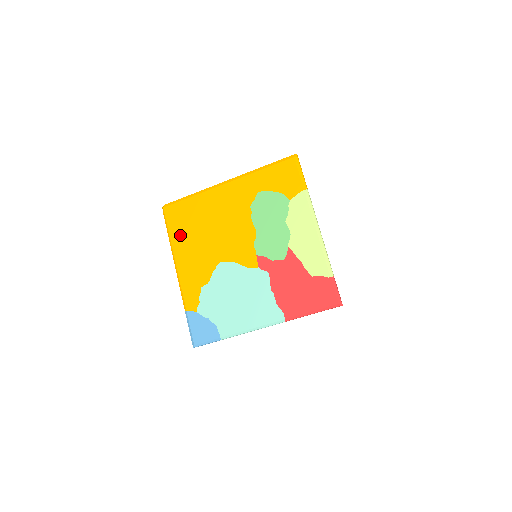
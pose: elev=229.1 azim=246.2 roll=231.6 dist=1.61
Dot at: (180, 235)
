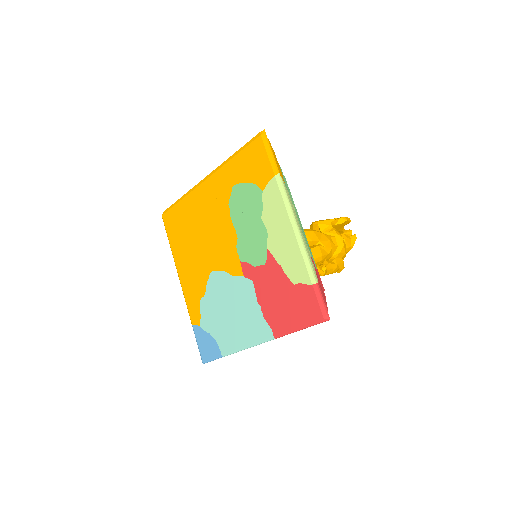
Dot at: (177, 244)
